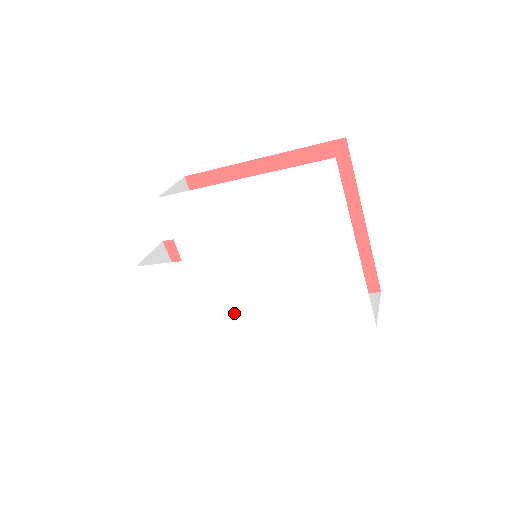
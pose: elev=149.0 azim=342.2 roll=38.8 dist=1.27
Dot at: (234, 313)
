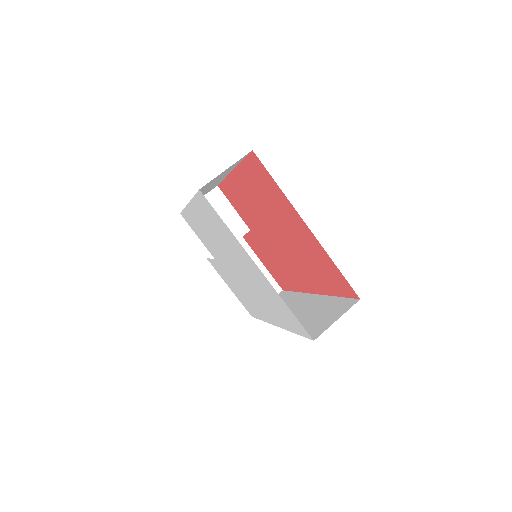
Dot at: (254, 303)
